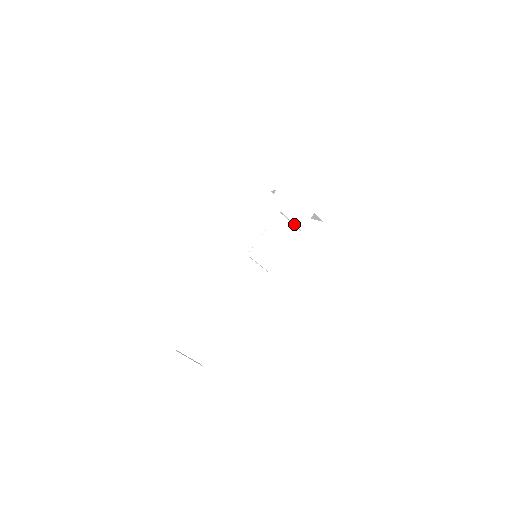
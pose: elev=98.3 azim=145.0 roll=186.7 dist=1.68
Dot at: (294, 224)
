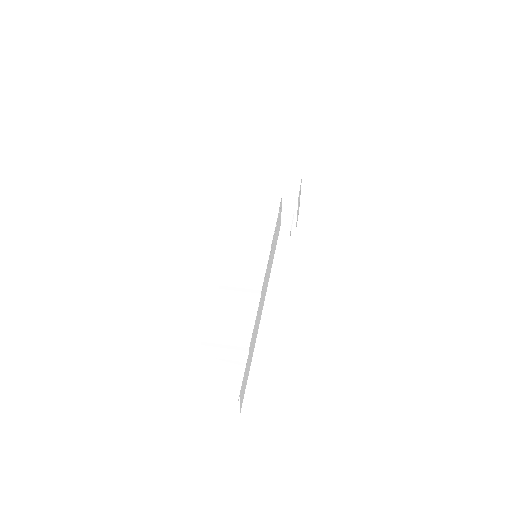
Dot at: (266, 206)
